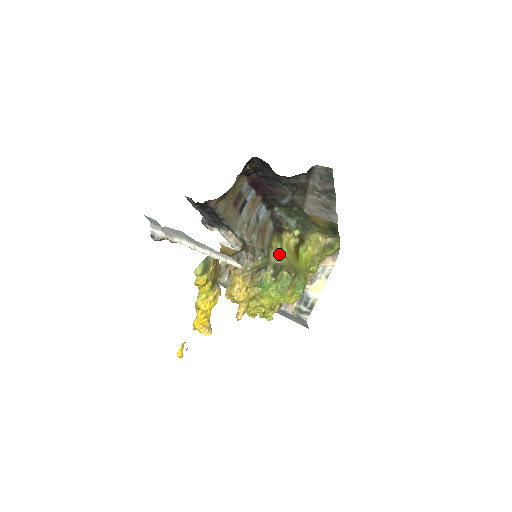
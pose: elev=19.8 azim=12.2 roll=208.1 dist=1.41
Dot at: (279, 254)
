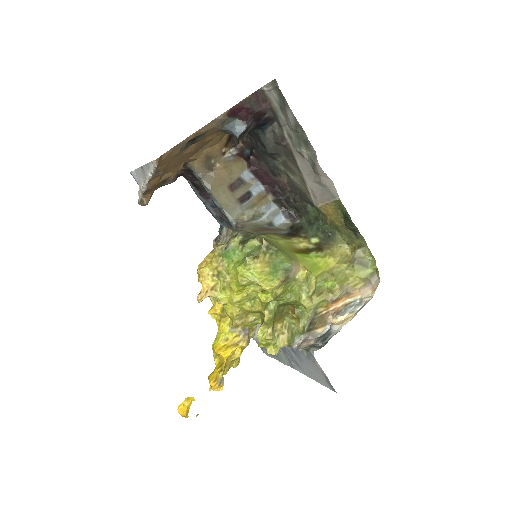
Dot at: occluded
